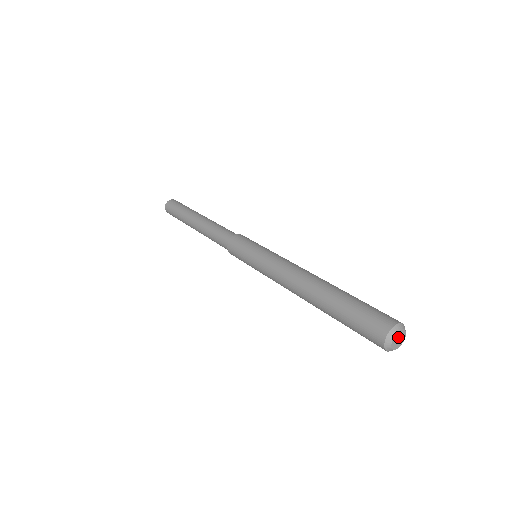
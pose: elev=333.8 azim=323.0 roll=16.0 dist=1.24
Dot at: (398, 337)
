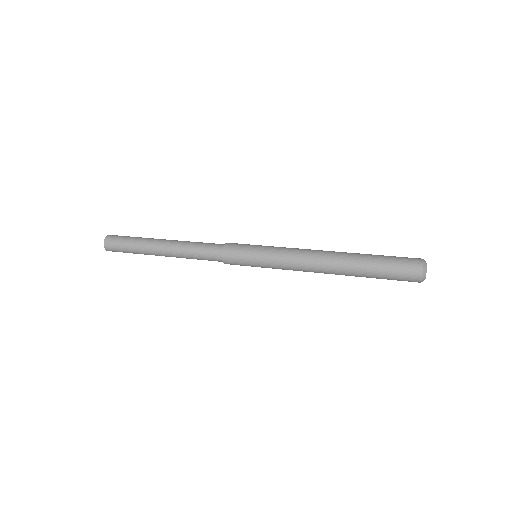
Dot at: (426, 269)
